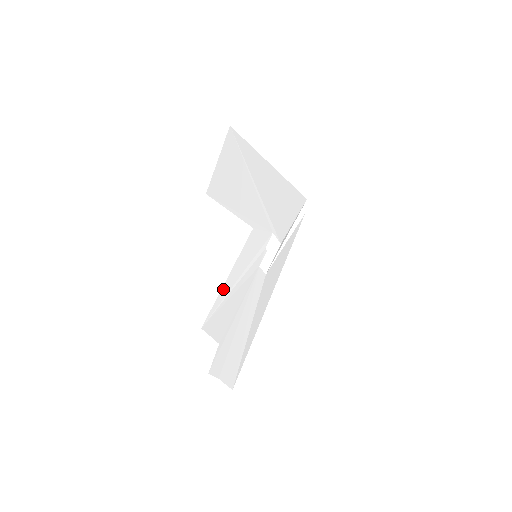
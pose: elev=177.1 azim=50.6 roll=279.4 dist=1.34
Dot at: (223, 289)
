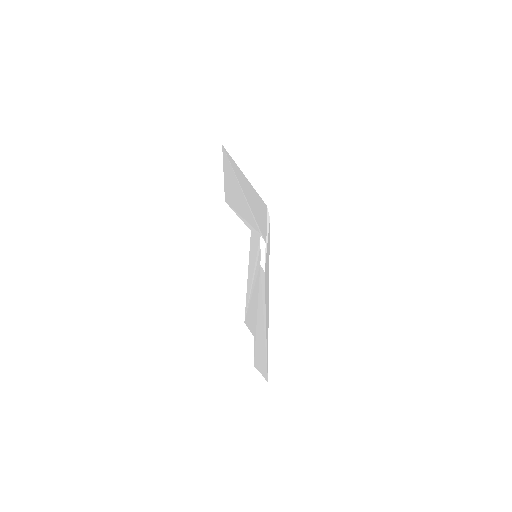
Dot at: (247, 286)
